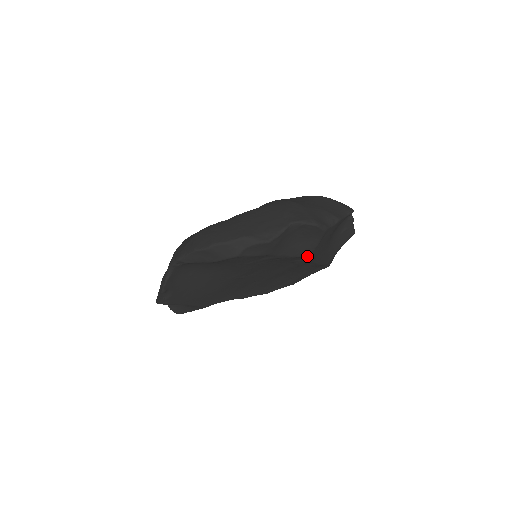
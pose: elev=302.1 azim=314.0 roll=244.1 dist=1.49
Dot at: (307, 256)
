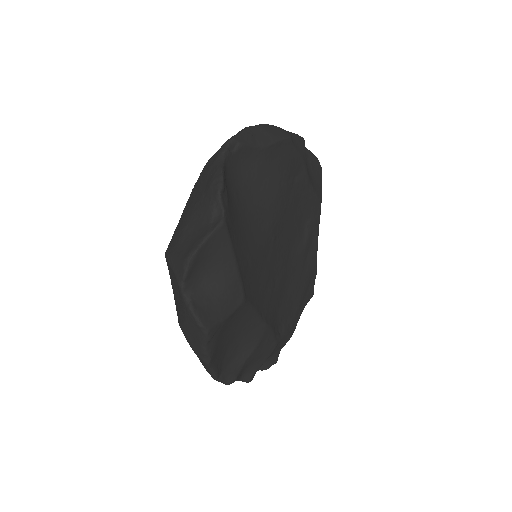
Dot at: (320, 201)
